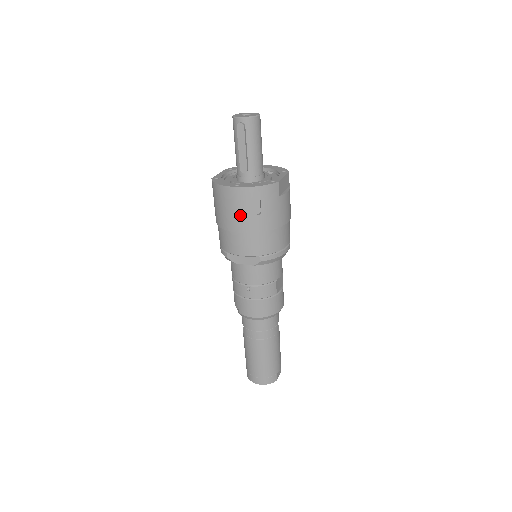
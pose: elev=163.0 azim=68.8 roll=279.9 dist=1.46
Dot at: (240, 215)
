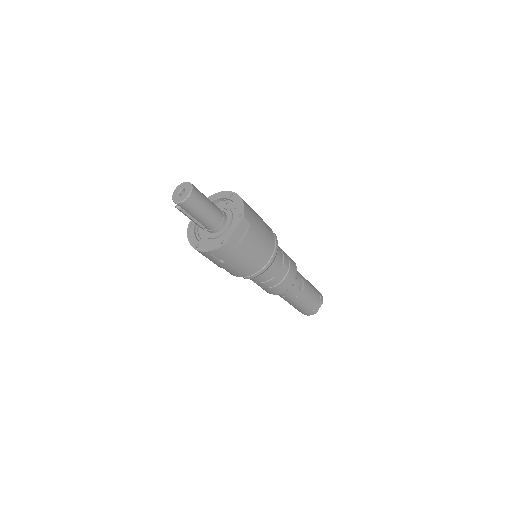
Dot at: occluded
